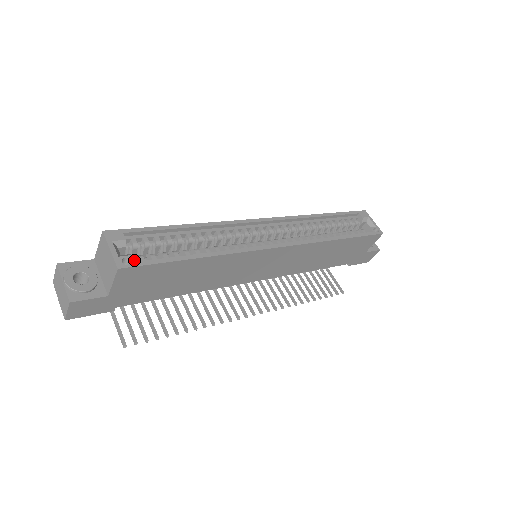
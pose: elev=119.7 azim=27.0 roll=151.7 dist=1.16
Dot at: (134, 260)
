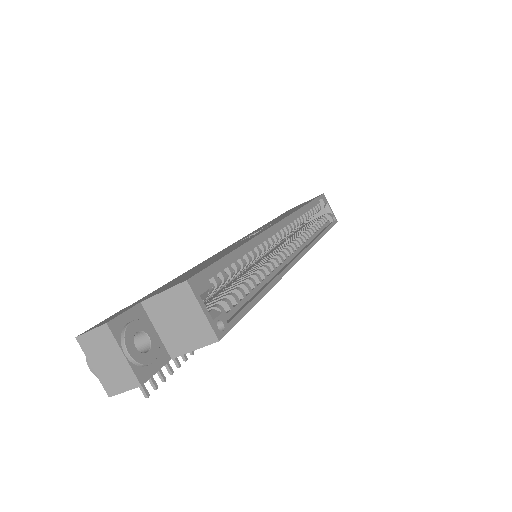
Dot at: occluded
